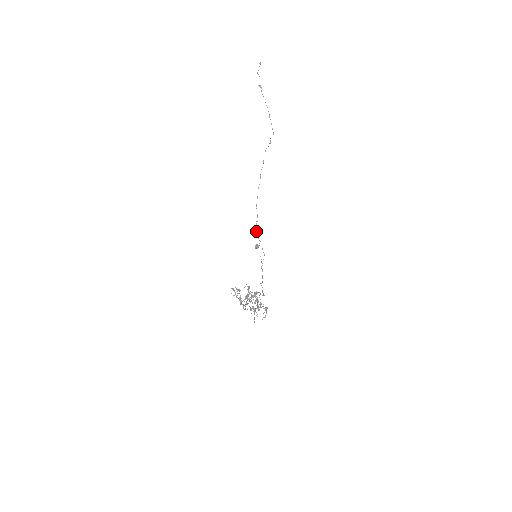
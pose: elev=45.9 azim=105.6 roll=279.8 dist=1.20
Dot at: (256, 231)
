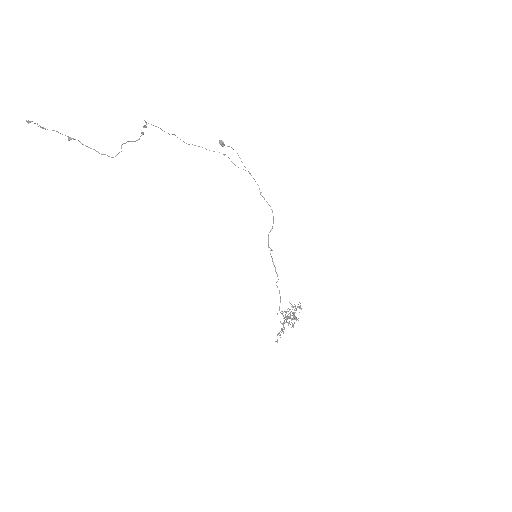
Dot at: occluded
